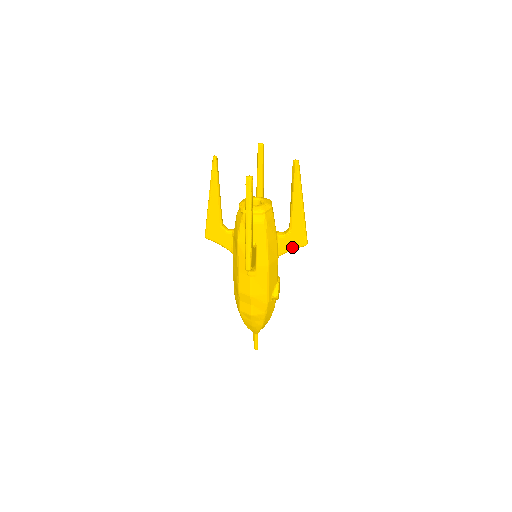
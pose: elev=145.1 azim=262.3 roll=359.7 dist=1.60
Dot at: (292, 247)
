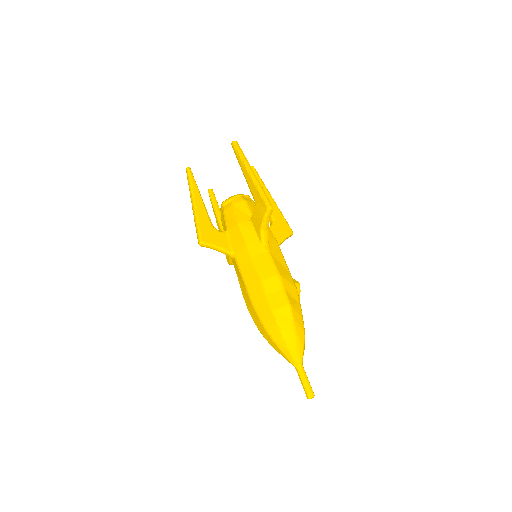
Dot at: (283, 236)
